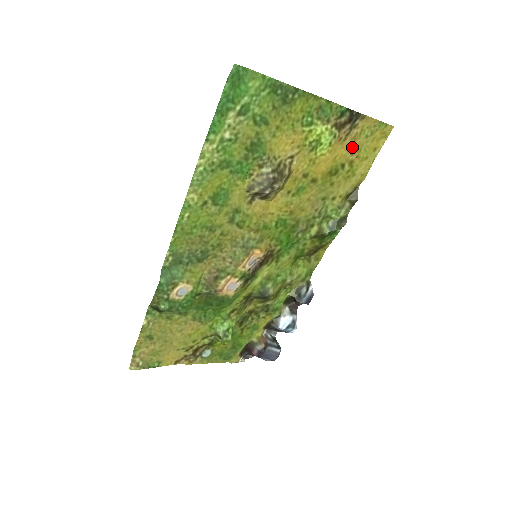
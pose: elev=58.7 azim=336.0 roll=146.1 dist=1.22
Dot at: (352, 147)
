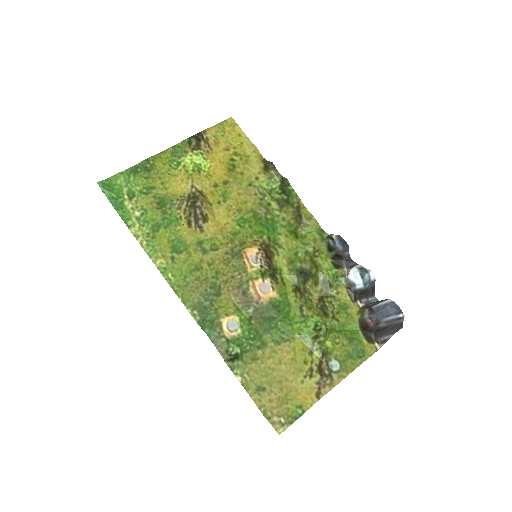
Dot at: (222, 148)
